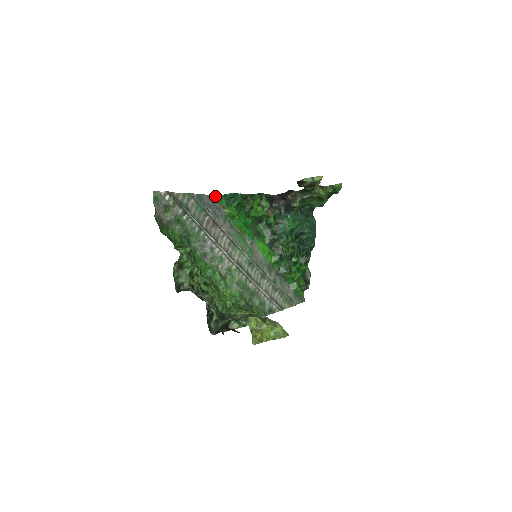
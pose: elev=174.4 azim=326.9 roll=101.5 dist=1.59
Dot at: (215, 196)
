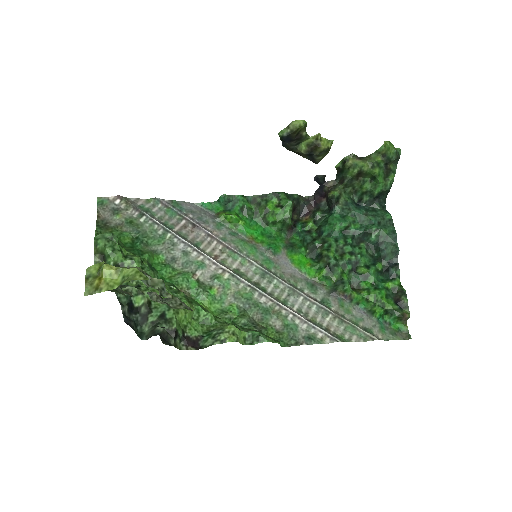
Dot at: (206, 204)
